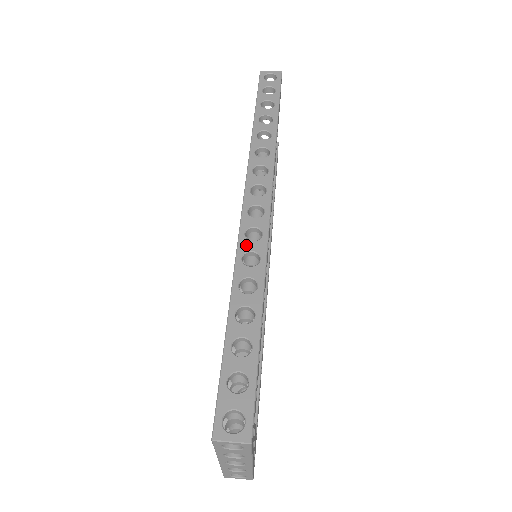
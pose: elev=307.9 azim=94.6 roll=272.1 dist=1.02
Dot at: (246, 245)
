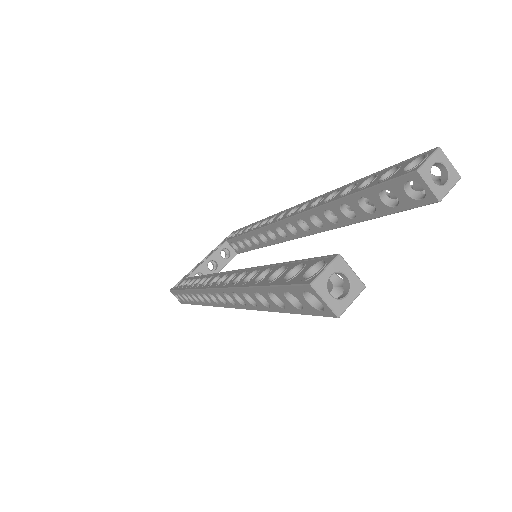
Dot at: (200, 295)
